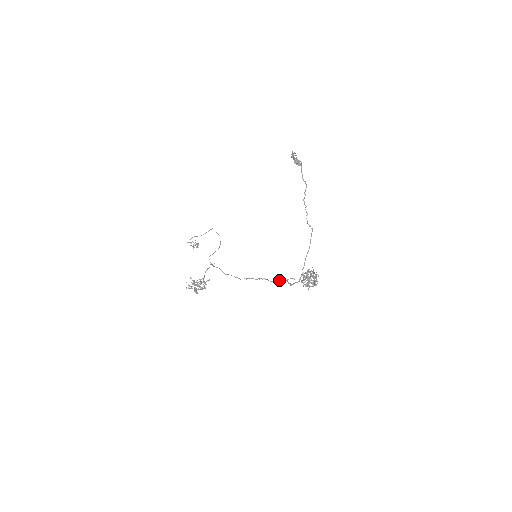
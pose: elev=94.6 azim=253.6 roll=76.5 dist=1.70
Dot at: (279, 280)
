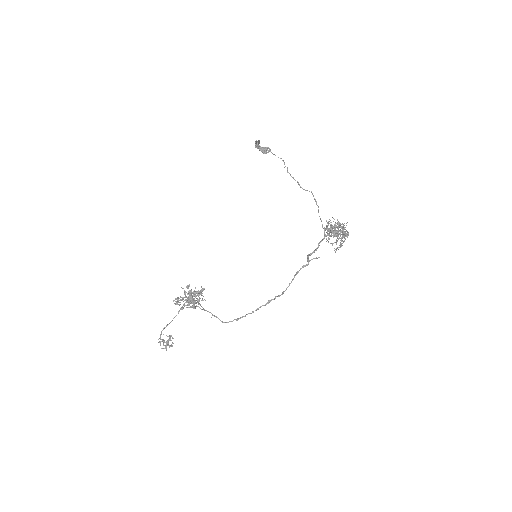
Dot at: (297, 271)
